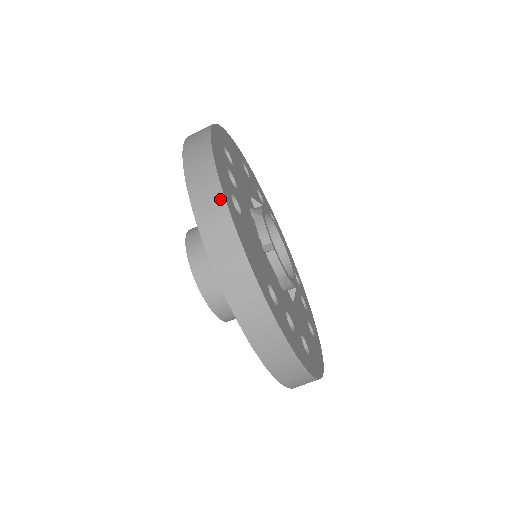
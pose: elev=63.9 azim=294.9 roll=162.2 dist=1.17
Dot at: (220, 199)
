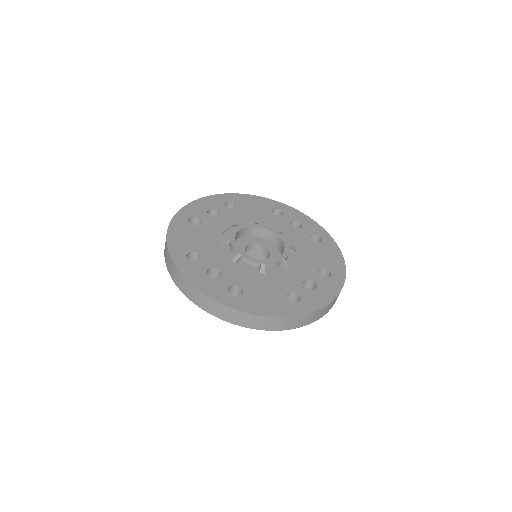
Dot at: (234, 312)
